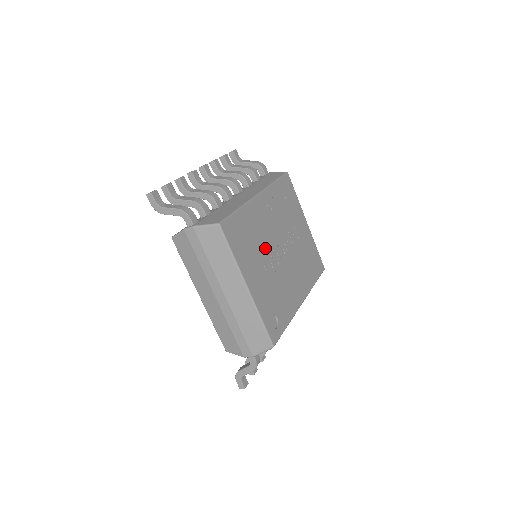
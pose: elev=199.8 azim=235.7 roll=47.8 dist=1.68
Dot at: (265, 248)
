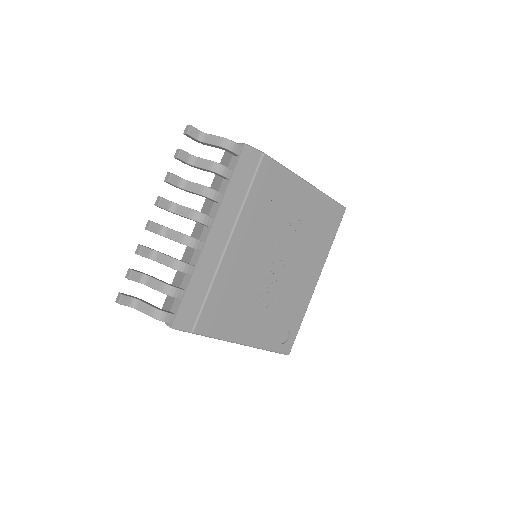
Dot at: (255, 288)
